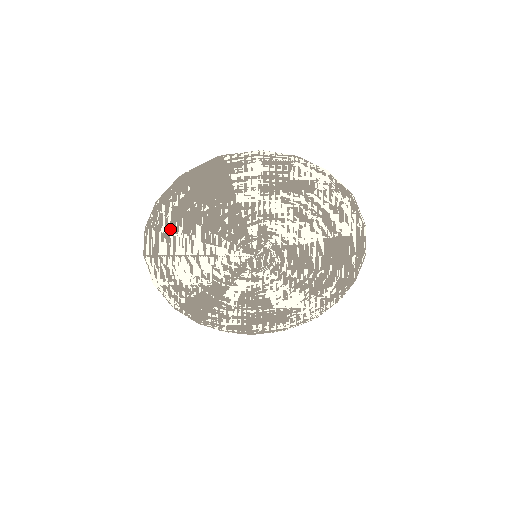
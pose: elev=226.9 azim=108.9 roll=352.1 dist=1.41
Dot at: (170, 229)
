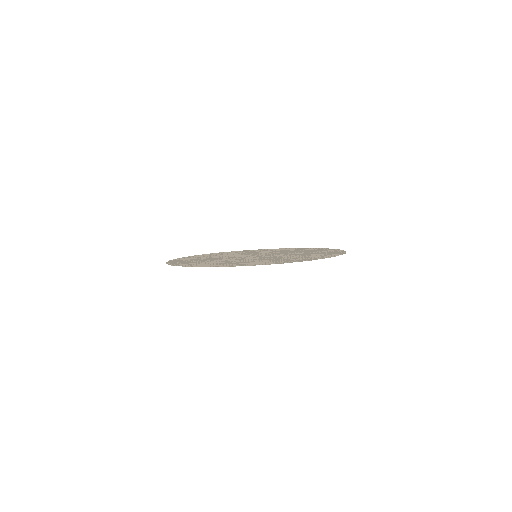
Dot at: occluded
